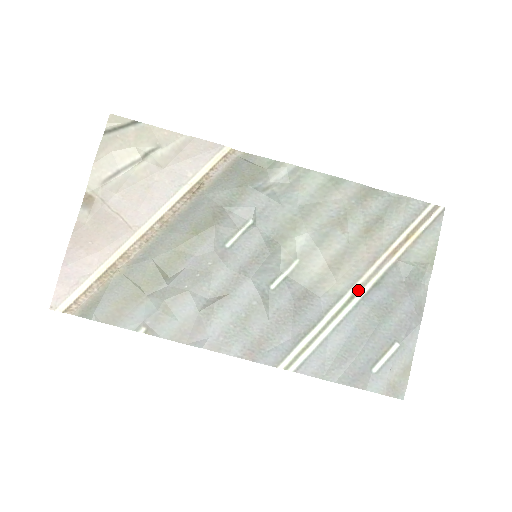
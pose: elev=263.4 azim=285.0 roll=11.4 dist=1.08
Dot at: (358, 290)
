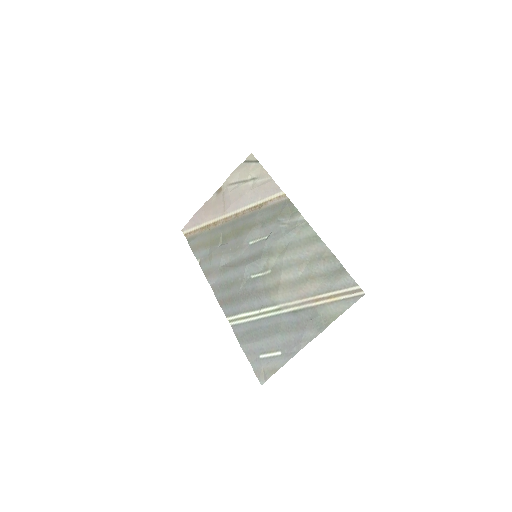
Dot at: (284, 308)
